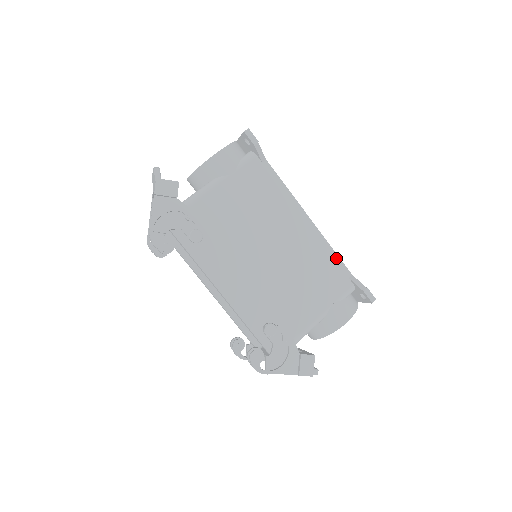
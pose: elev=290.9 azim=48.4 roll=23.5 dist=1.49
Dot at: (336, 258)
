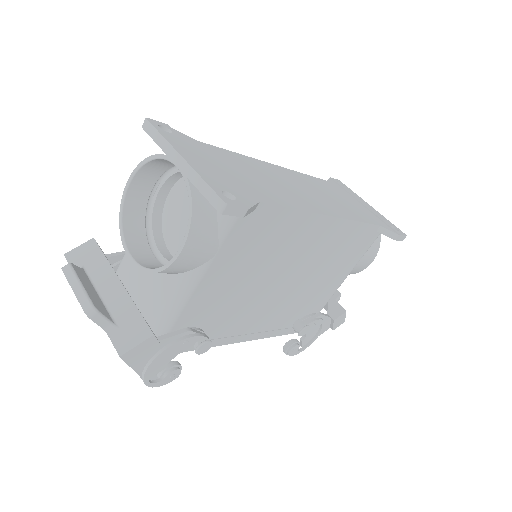
Dot at: (363, 226)
